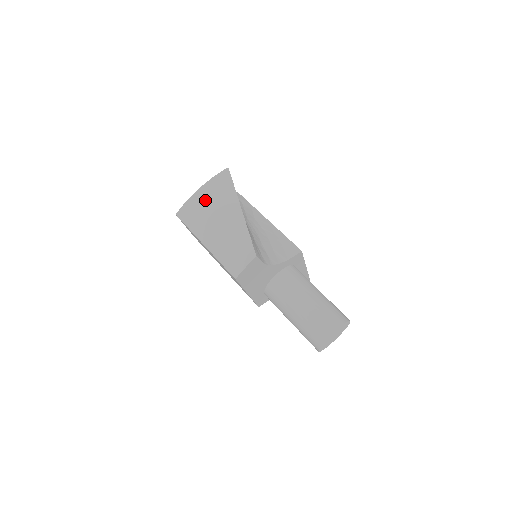
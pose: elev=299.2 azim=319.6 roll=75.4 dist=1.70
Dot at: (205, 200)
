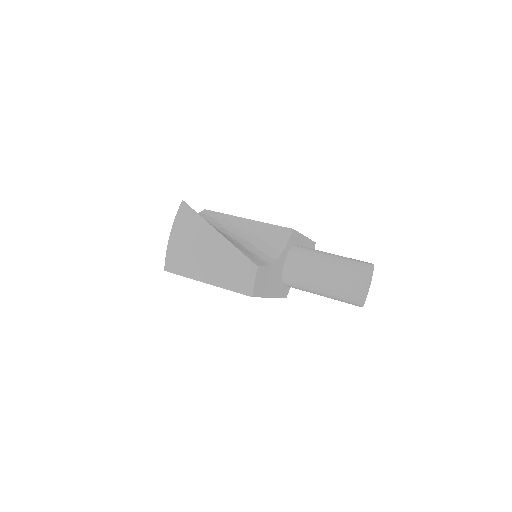
Dot at: (181, 243)
